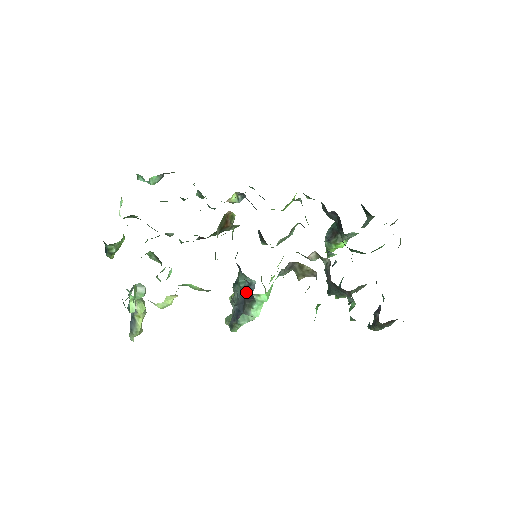
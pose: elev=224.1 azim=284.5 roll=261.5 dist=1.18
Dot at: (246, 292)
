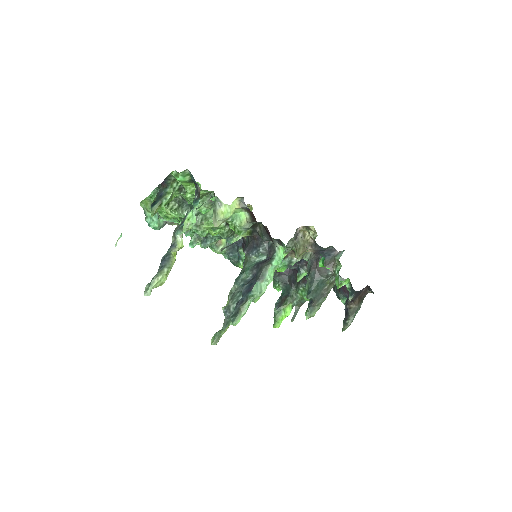
Dot at: (260, 262)
